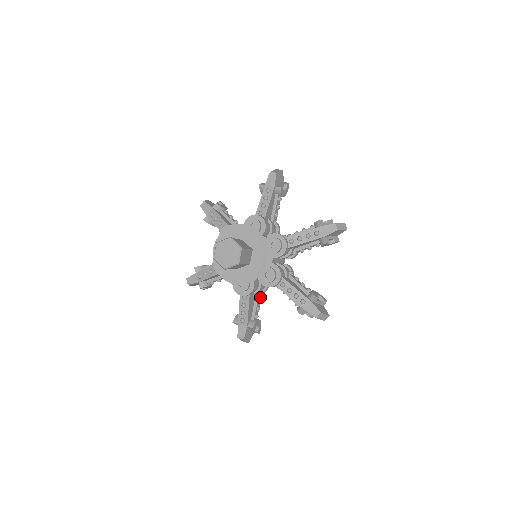
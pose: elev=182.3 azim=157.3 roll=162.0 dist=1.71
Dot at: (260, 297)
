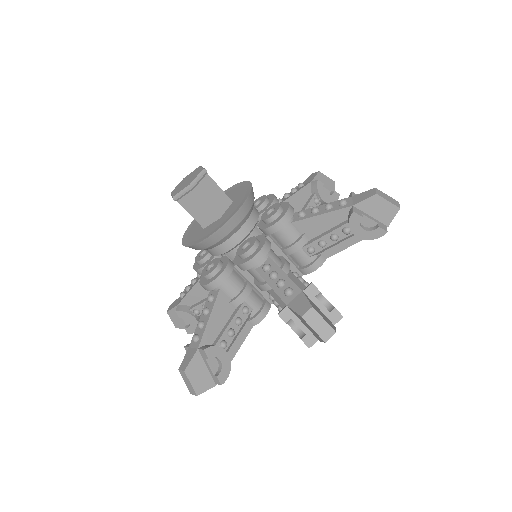
Dot at: (242, 318)
